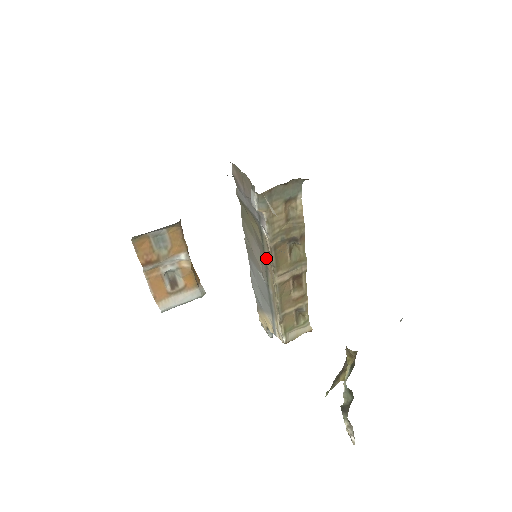
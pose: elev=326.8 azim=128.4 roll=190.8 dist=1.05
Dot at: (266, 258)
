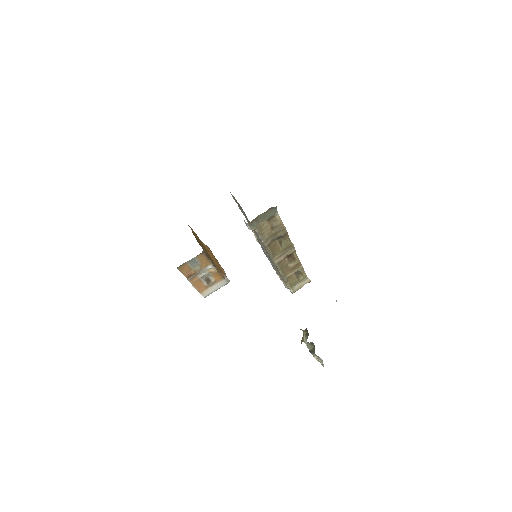
Dot at: (265, 249)
